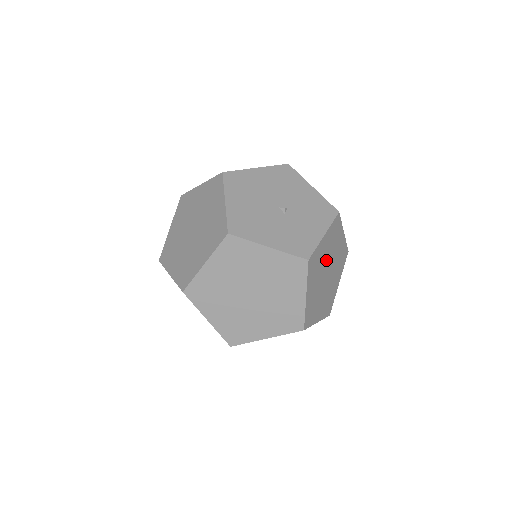
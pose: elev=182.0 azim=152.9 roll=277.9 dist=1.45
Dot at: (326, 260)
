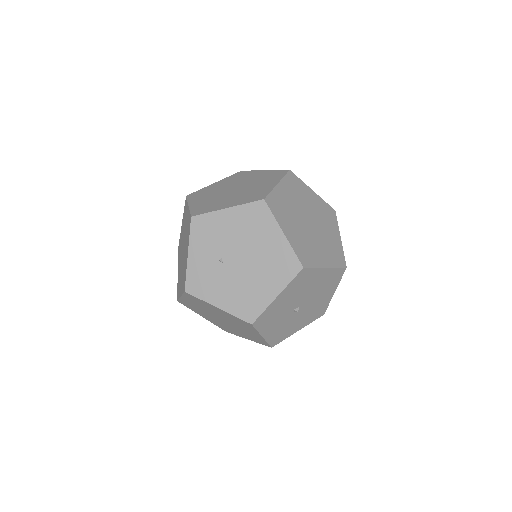
Dot at: occluded
